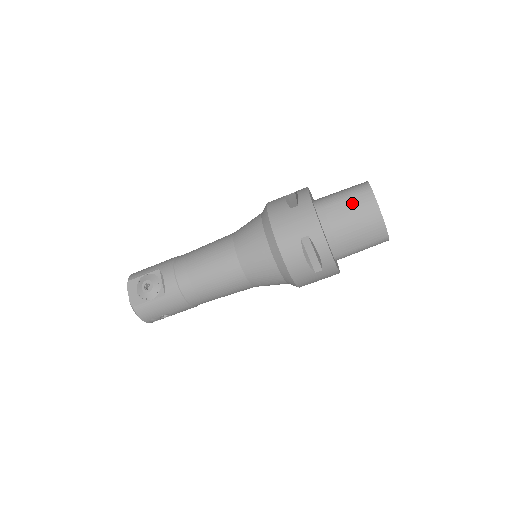
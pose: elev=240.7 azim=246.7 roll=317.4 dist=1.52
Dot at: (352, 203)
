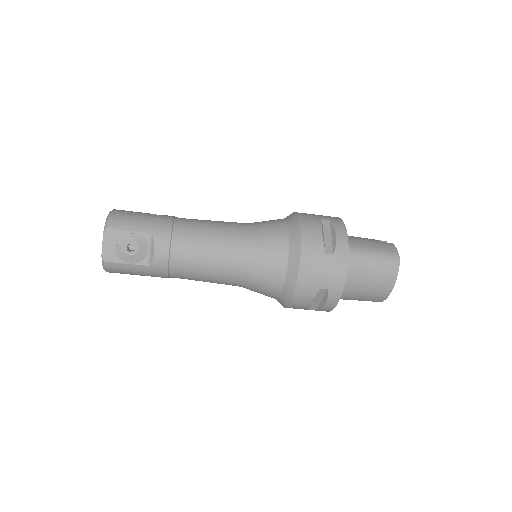
Dot at: (377, 270)
